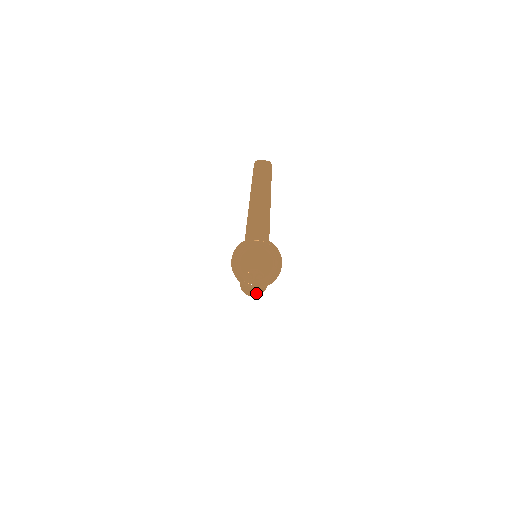
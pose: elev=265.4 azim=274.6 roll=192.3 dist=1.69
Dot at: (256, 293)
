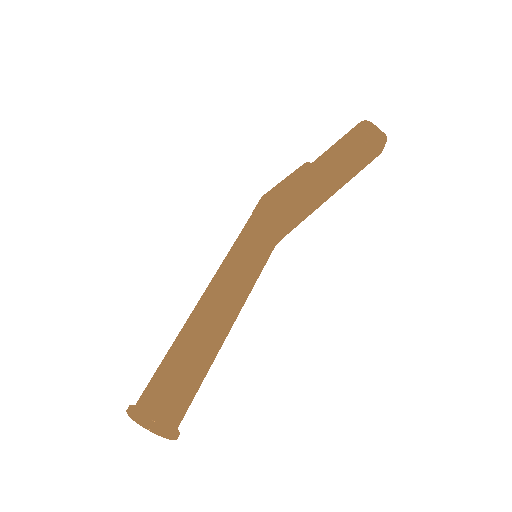
Dot at: occluded
